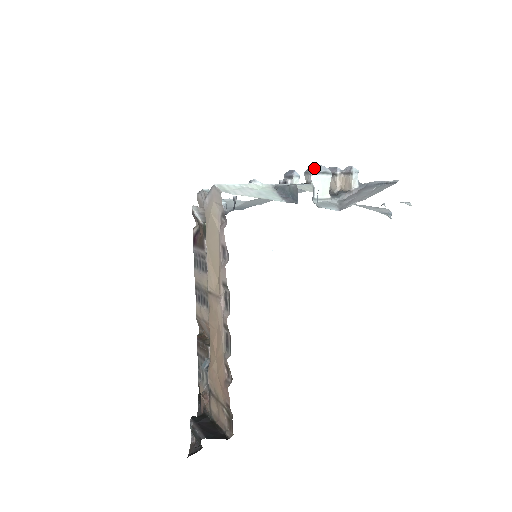
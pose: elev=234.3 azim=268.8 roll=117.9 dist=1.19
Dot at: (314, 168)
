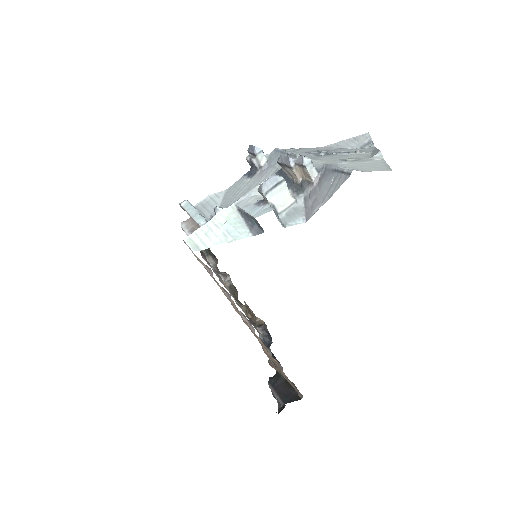
Dot at: (264, 187)
